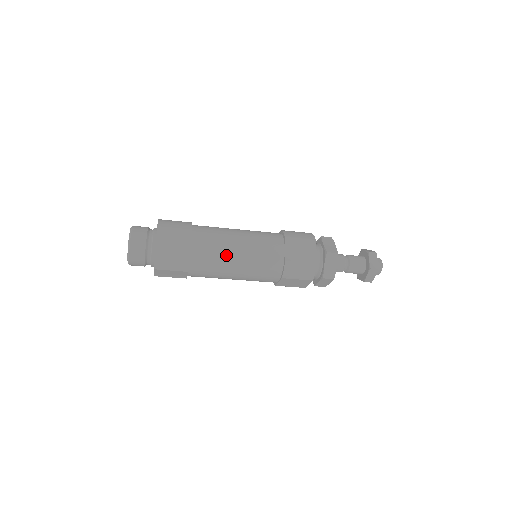
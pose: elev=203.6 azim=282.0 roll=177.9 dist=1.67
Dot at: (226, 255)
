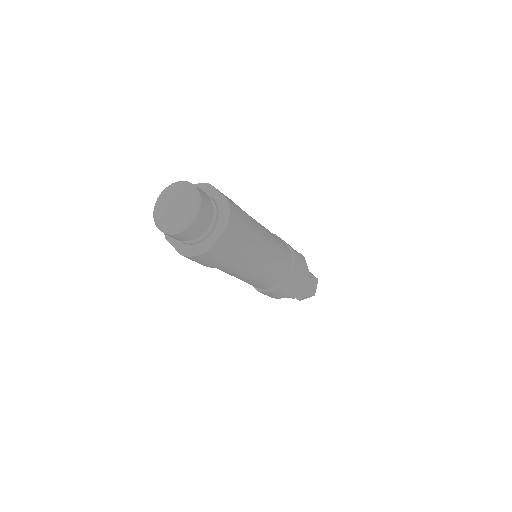
Dot at: (264, 232)
